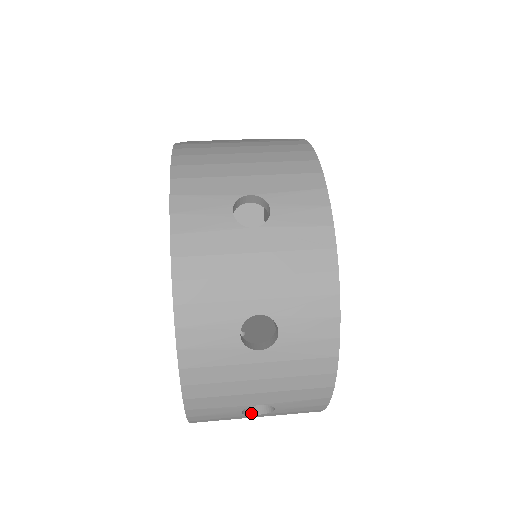
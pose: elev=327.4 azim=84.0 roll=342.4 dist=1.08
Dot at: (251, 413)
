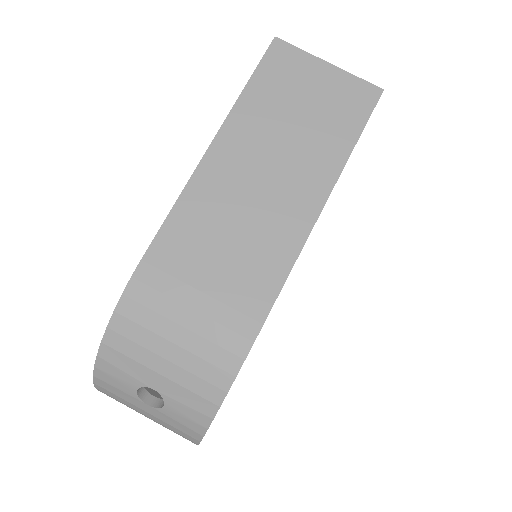
Dot at: occluded
